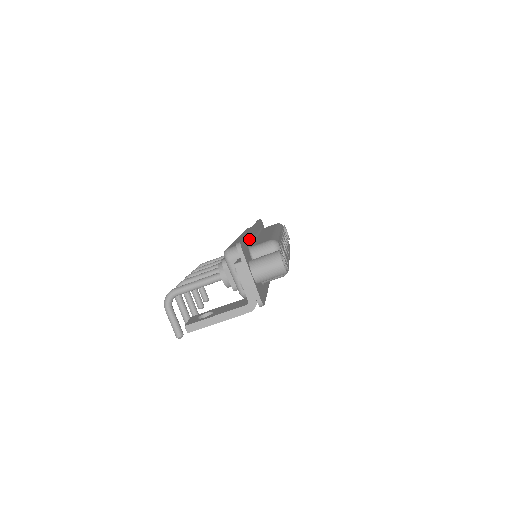
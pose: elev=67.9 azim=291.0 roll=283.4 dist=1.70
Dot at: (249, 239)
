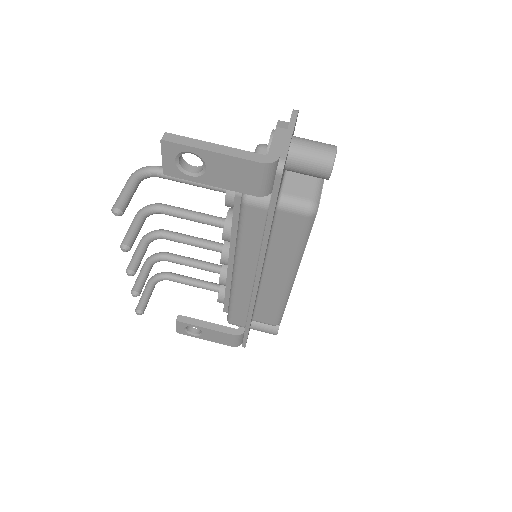
Dot at: occluded
